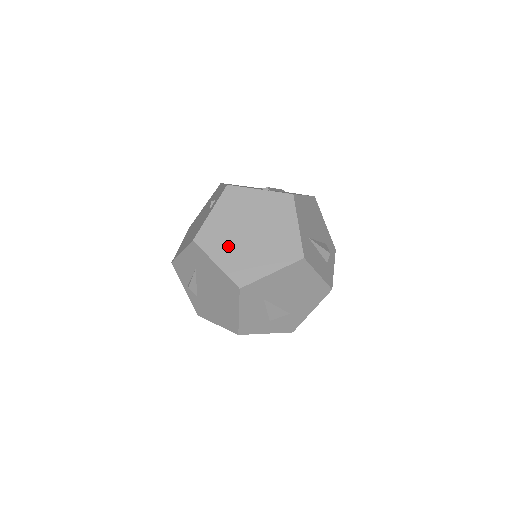
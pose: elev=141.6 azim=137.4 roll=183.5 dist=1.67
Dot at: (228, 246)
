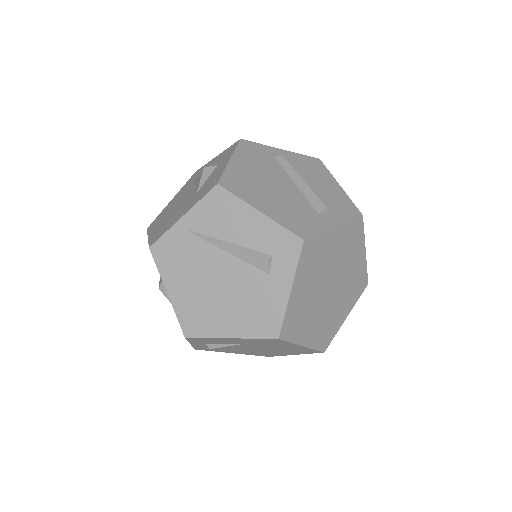
Dot at: (312, 319)
